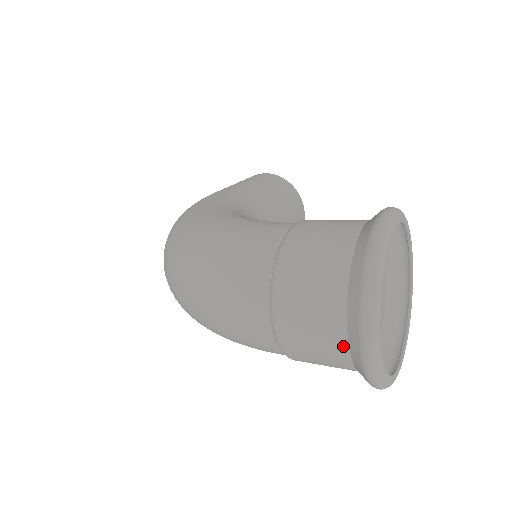
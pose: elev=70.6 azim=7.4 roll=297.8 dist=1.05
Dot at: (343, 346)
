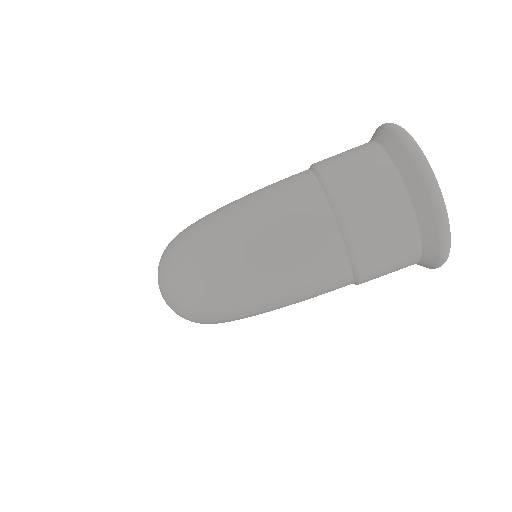
Dot at: (409, 212)
